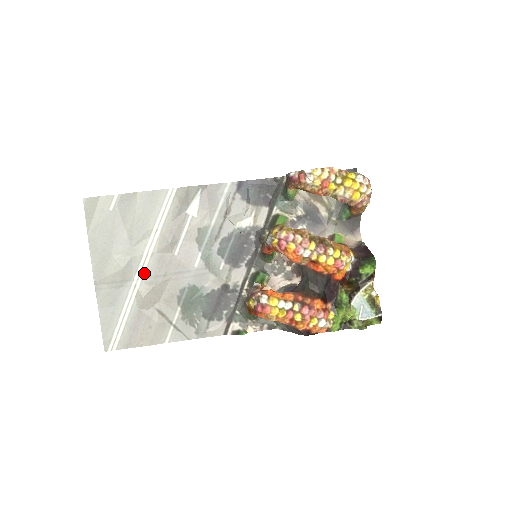
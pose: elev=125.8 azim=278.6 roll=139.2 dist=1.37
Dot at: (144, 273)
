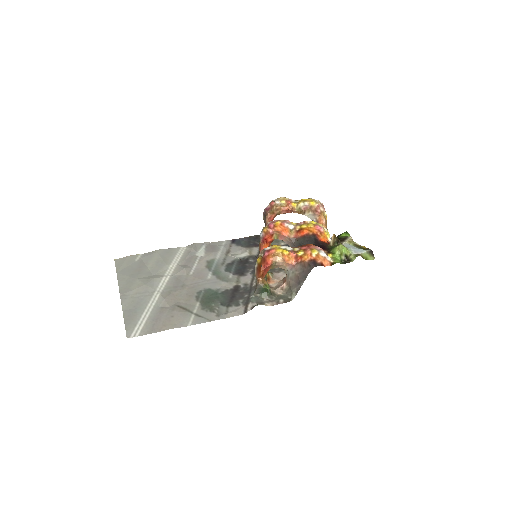
Dot at: (164, 287)
